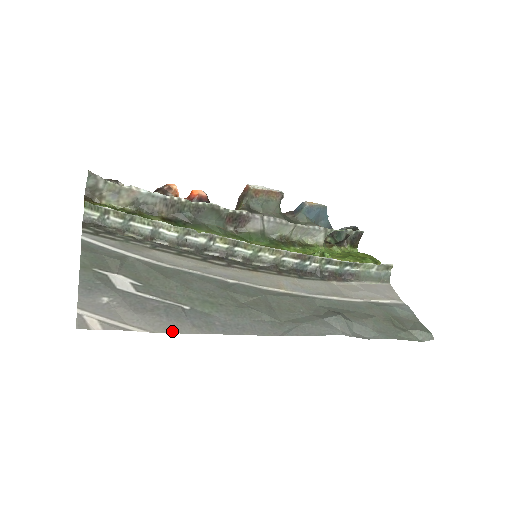
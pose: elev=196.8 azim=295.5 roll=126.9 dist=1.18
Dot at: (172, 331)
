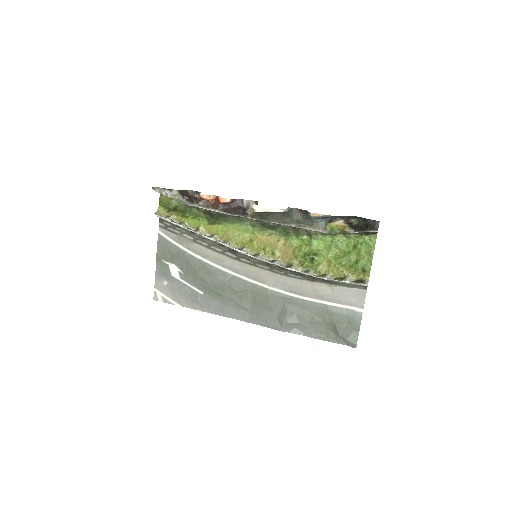
Dot at: (191, 308)
